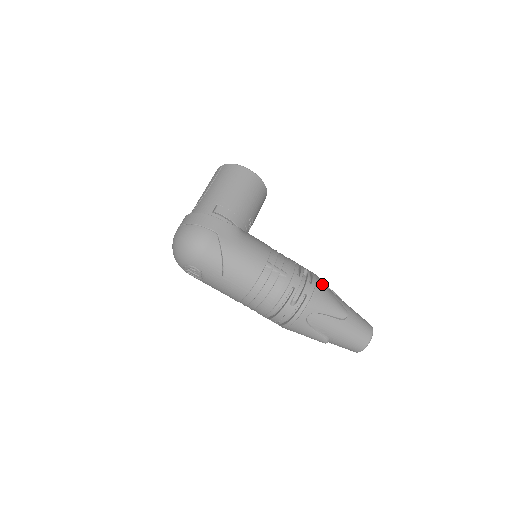
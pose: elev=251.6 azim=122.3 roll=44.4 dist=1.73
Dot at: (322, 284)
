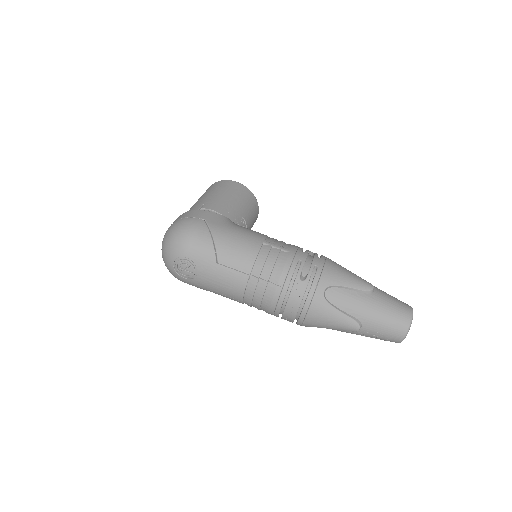
Dot at: occluded
